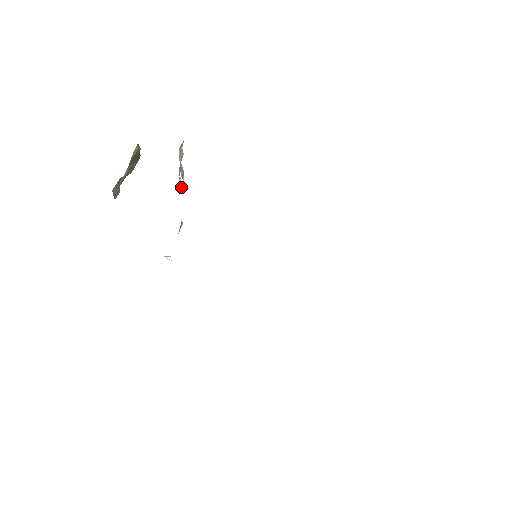
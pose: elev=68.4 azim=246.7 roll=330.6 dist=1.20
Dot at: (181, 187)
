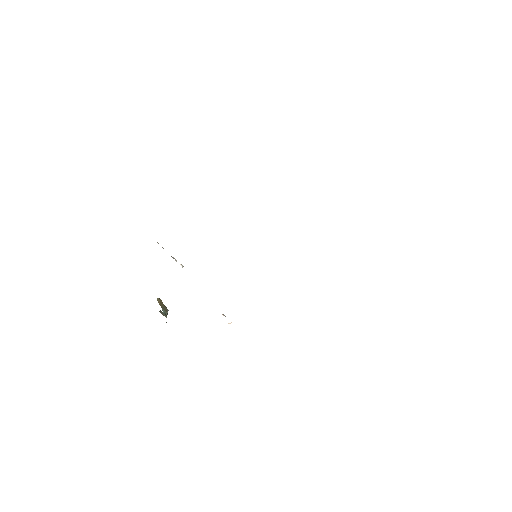
Dot at: occluded
